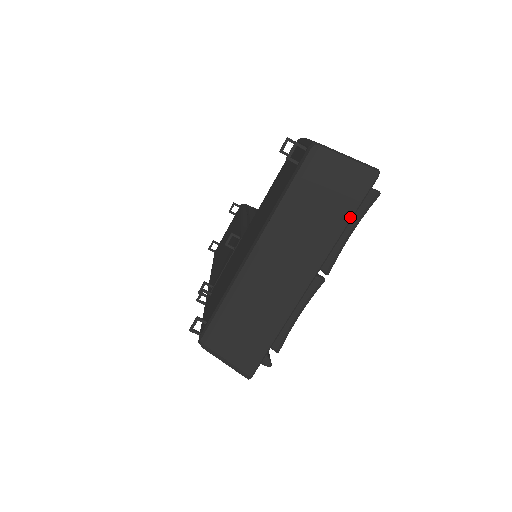
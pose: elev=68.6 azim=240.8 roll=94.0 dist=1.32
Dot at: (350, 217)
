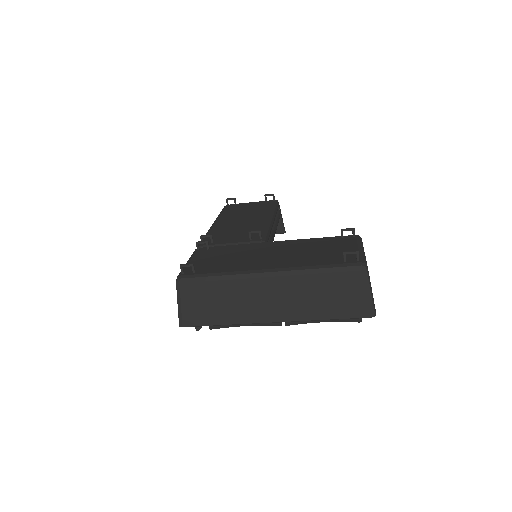
Dot at: (334, 318)
